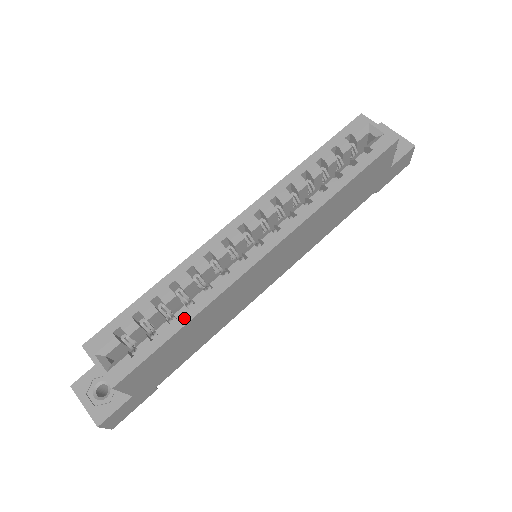
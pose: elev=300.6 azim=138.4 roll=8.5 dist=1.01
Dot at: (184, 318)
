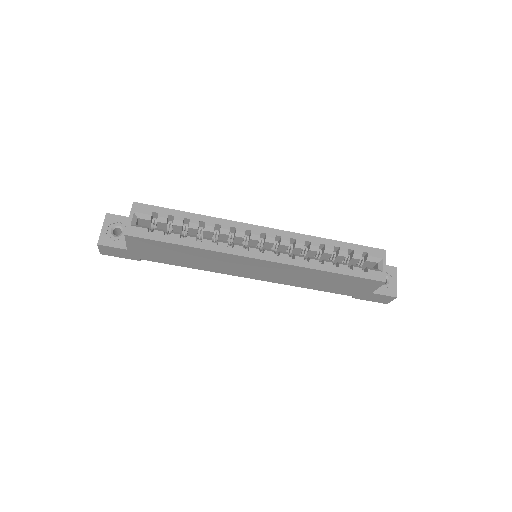
Dot at: (189, 242)
